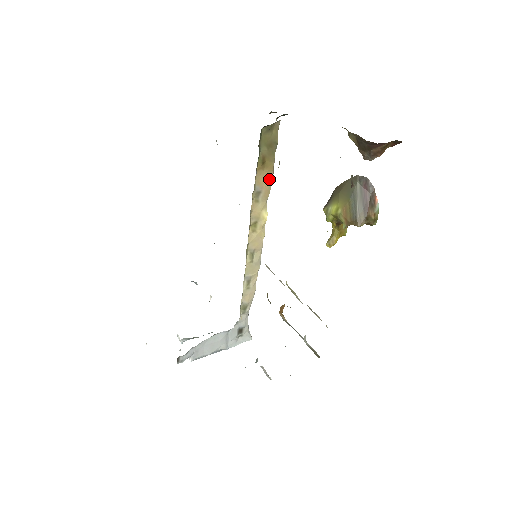
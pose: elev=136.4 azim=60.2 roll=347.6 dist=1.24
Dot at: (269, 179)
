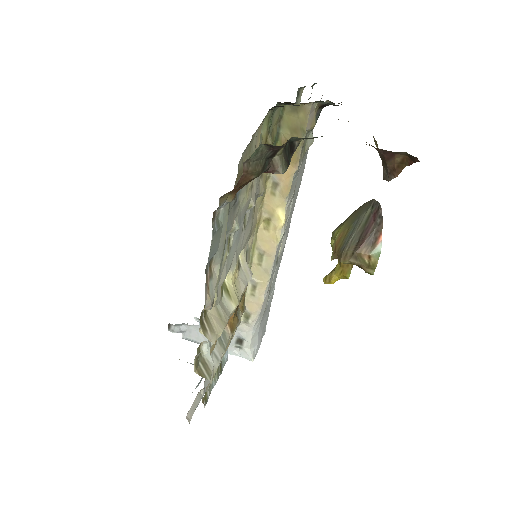
Dot at: (291, 173)
